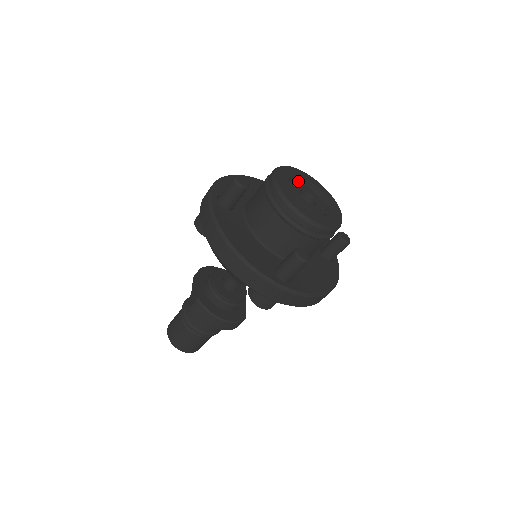
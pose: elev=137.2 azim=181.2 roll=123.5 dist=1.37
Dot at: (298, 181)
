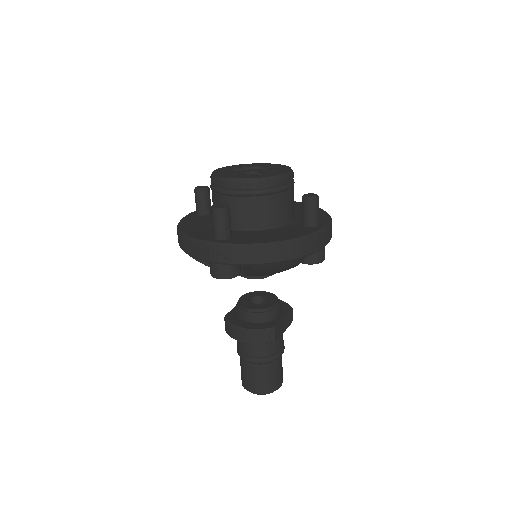
Dot at: (251, 168)
